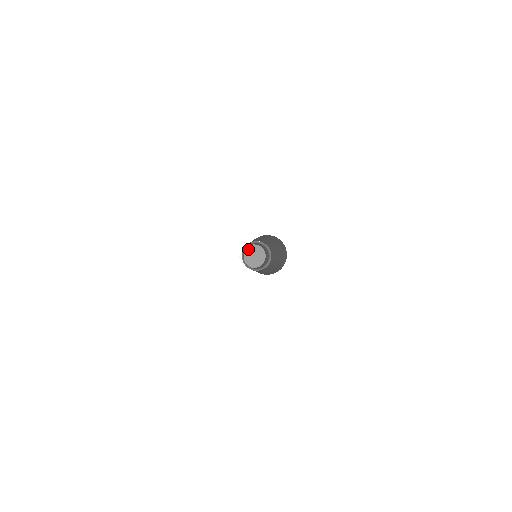
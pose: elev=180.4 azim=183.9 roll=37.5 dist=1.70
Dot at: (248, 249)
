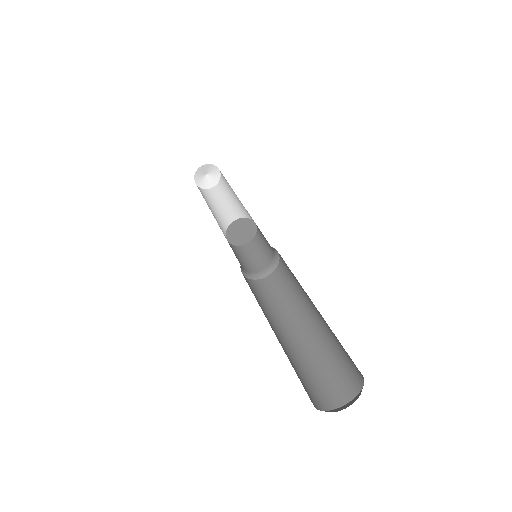
Dot at: (230, 230)
